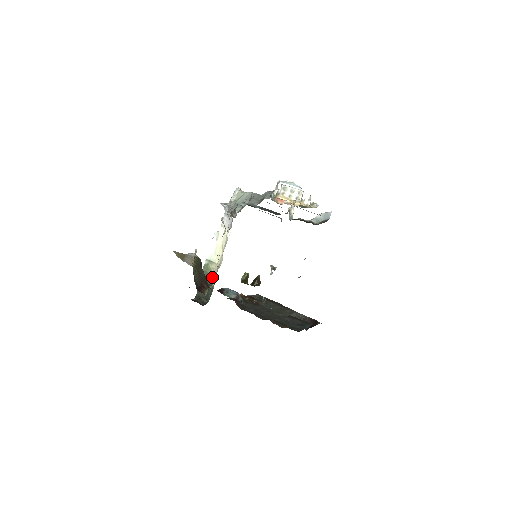
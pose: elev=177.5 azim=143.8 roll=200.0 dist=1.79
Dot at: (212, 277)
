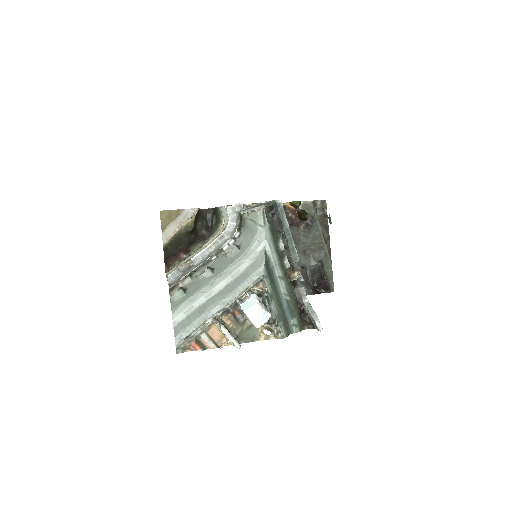
Dot at: (220, 223)
